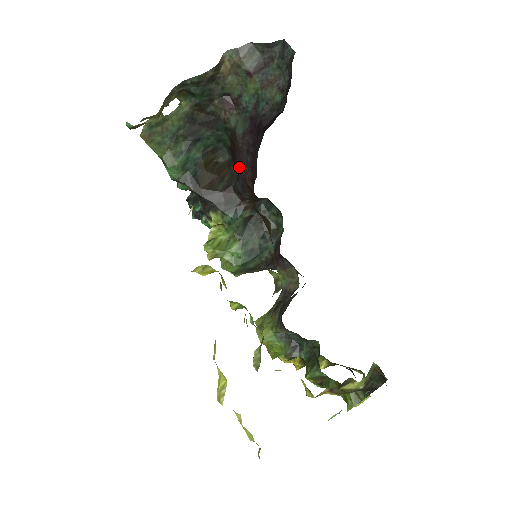
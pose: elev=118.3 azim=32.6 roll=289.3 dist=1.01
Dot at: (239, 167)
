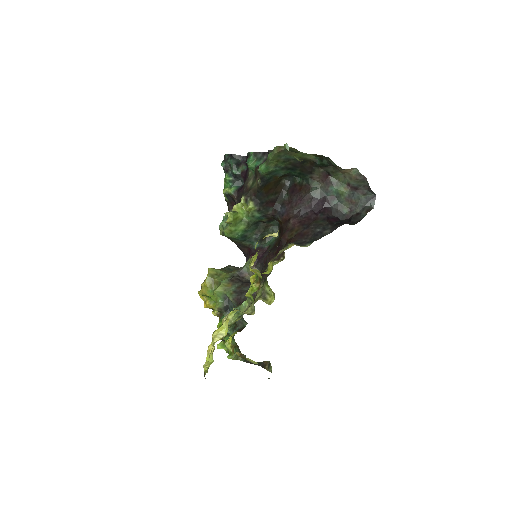
Dot at: (291, 202)
